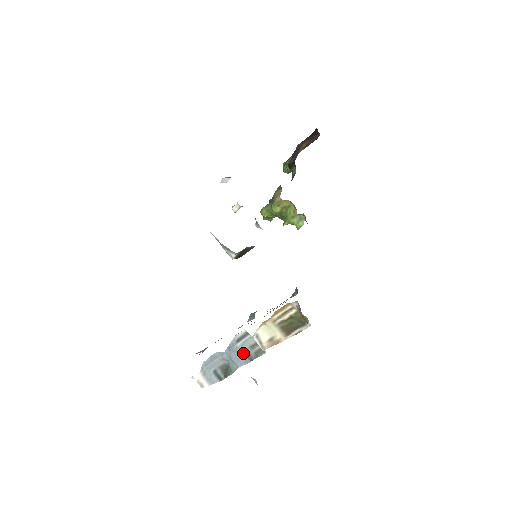
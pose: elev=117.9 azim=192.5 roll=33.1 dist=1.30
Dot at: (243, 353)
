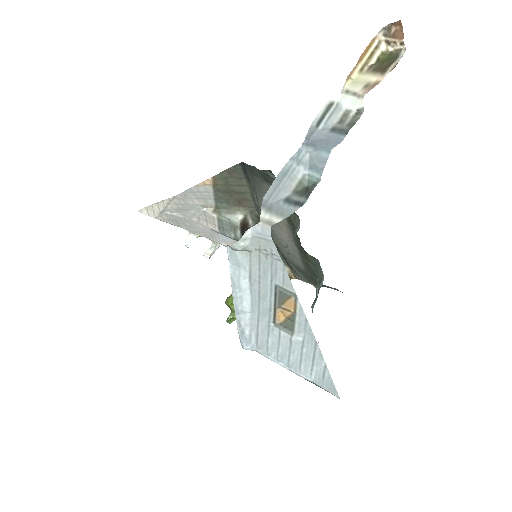
Dot at: (331, 133)
